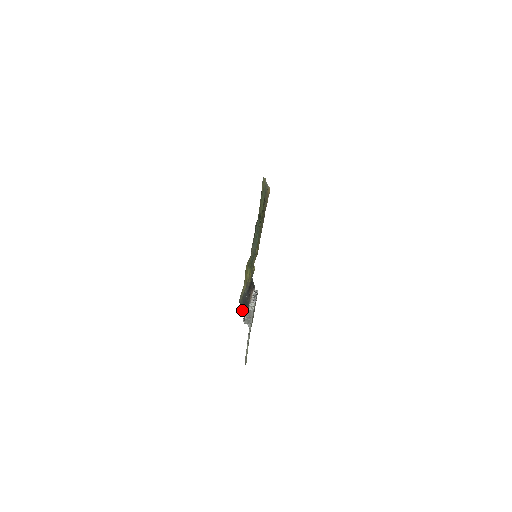
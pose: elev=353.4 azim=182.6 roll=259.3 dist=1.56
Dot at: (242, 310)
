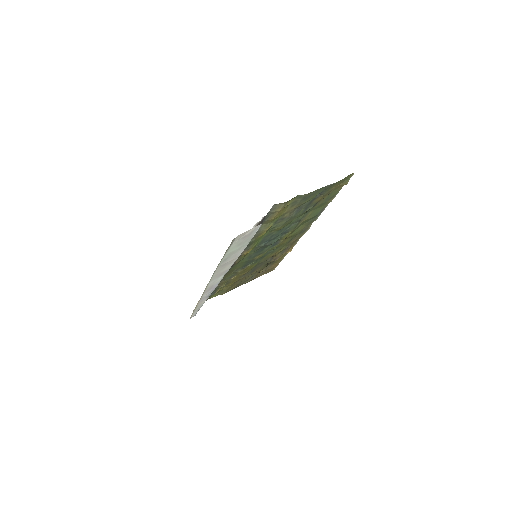
Dot at: (267, 213)
